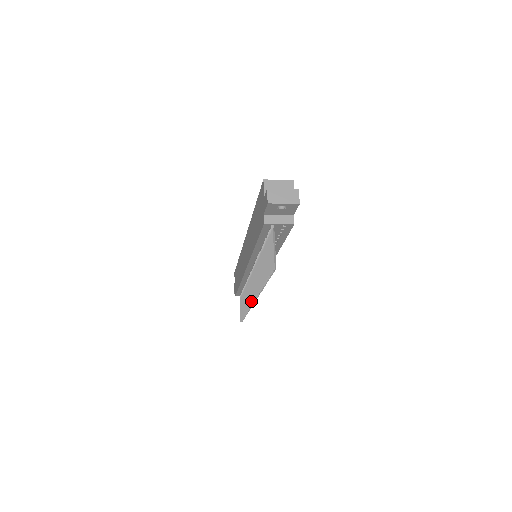
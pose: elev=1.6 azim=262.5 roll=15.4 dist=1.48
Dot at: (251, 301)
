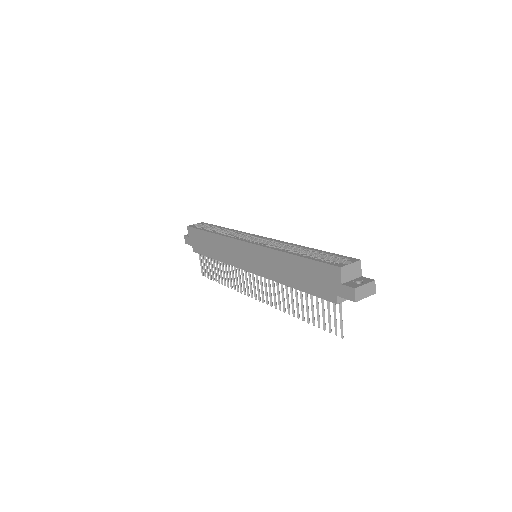
Dot at: (251, 295)
